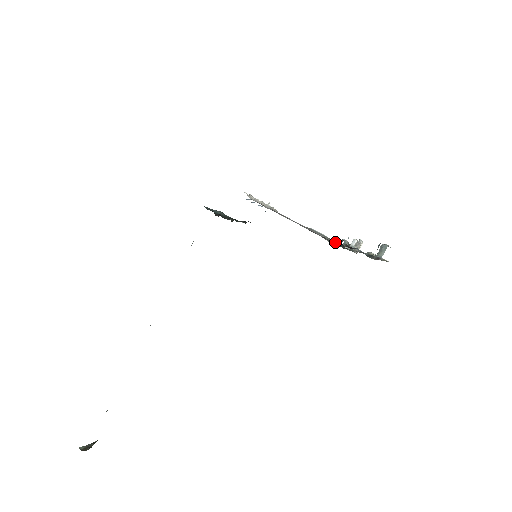
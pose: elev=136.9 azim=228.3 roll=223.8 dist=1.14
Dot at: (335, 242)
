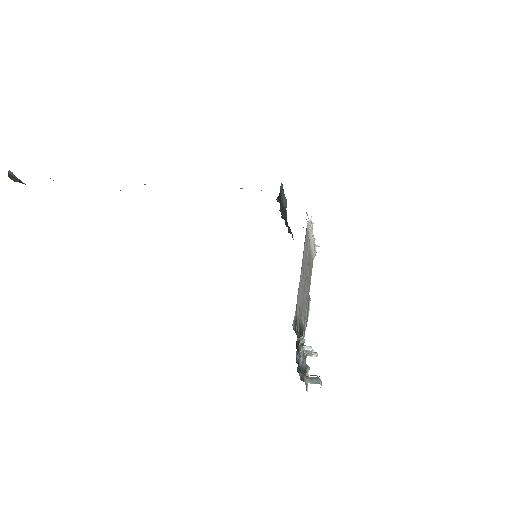
Dot at: occluded
